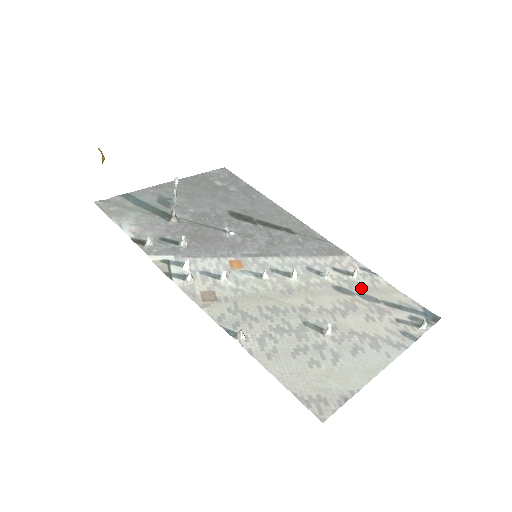
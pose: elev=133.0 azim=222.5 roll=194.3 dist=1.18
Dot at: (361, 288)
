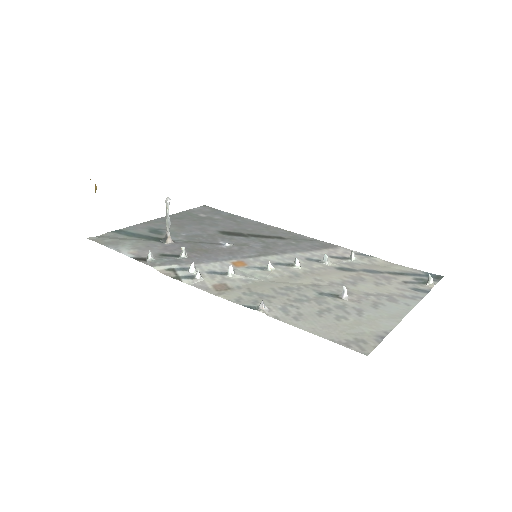
Dot at: (362, 266)
